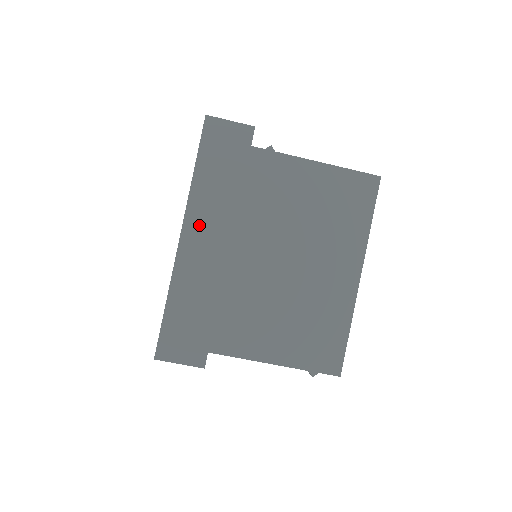
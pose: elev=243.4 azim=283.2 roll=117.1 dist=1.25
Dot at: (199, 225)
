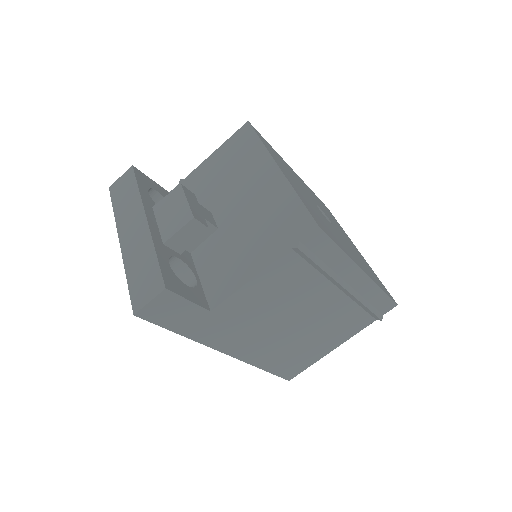
Dot at: (126, 227)
